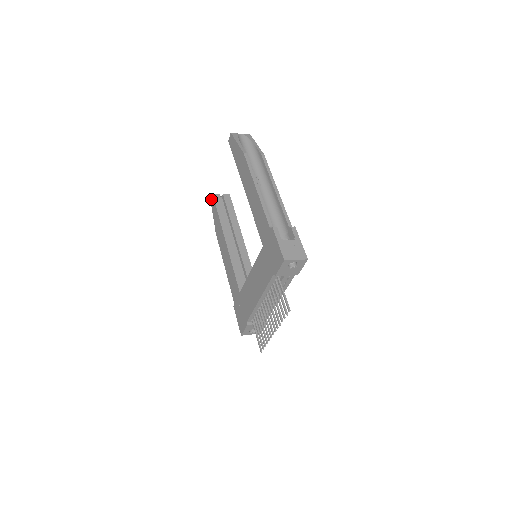
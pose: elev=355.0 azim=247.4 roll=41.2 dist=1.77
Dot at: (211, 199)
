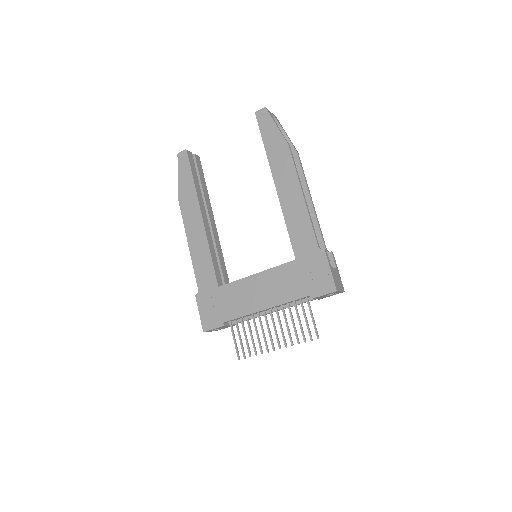
Dot at: (181, 154)
